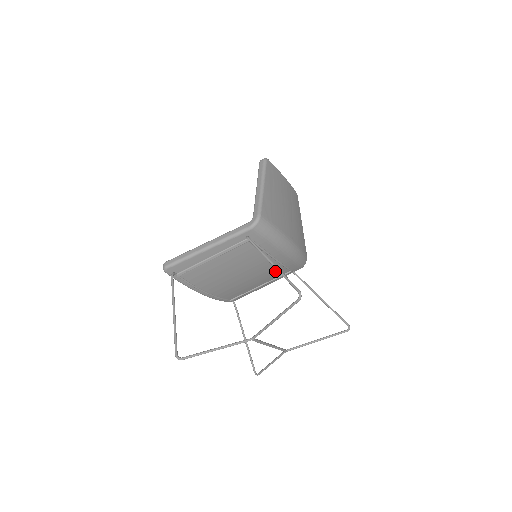
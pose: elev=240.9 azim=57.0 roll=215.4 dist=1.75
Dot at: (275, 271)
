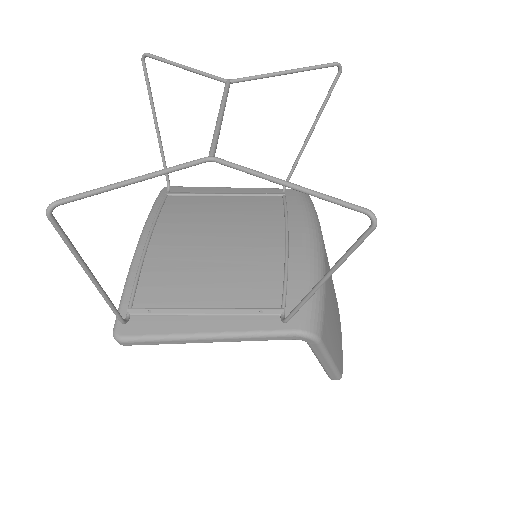
Dot at: (263, 275)
